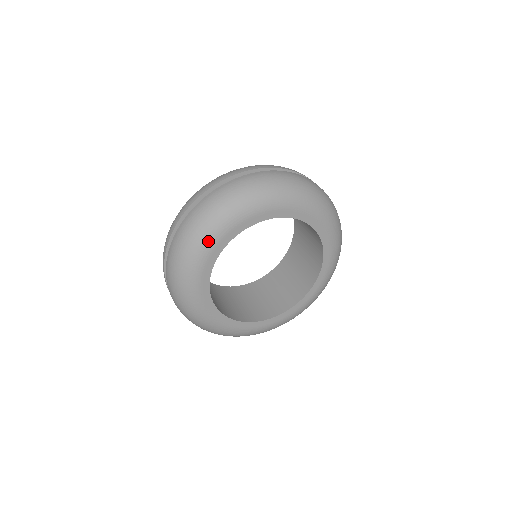
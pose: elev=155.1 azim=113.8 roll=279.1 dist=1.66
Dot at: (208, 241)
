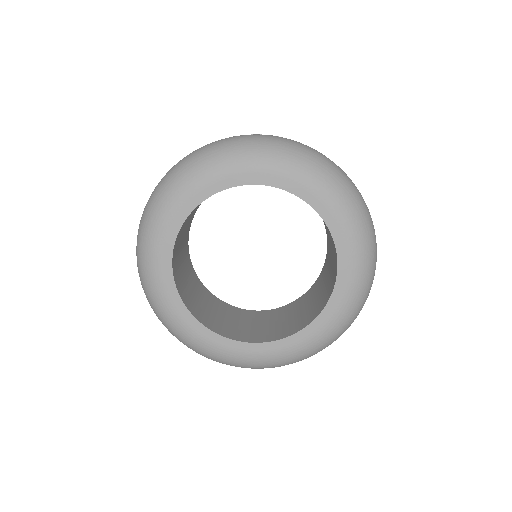
Dot at: (166, 206)
